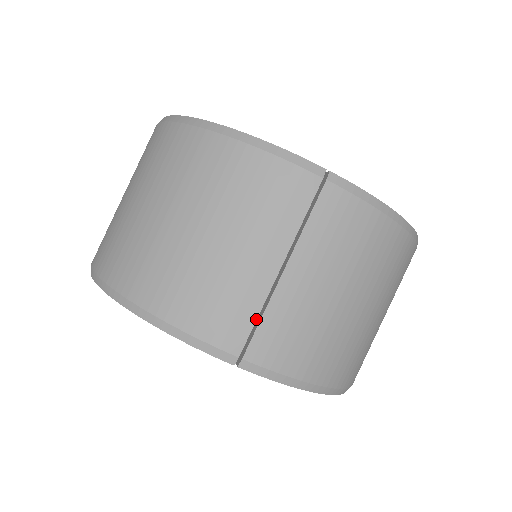
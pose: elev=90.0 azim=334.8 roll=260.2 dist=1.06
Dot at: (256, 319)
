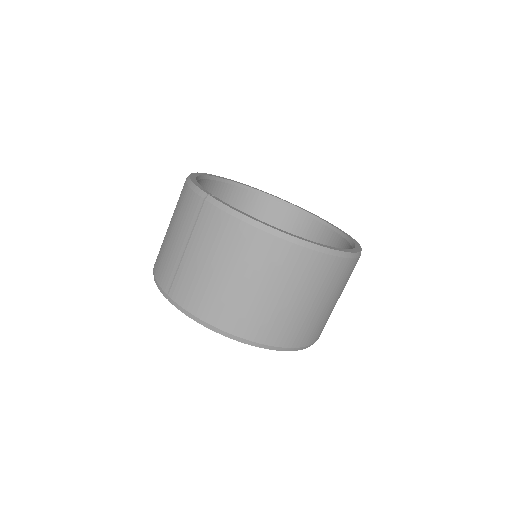
Dot at: (174, 275)
